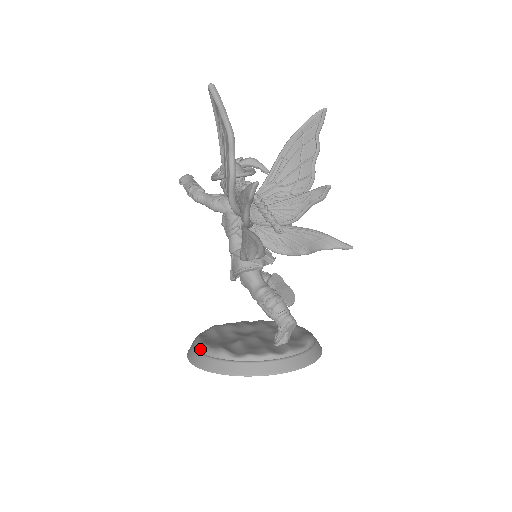
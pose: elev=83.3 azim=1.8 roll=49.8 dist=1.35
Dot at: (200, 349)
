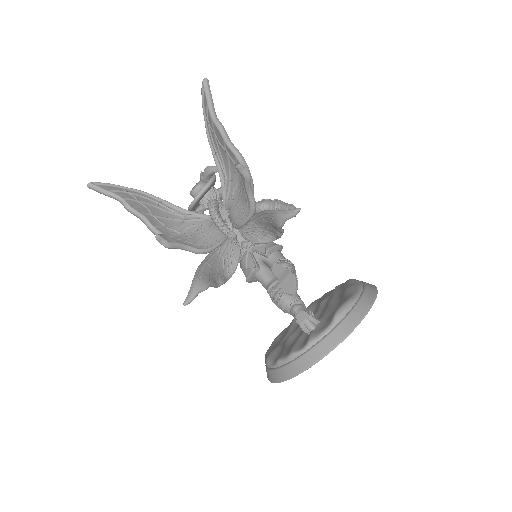
Dot at: occluded
